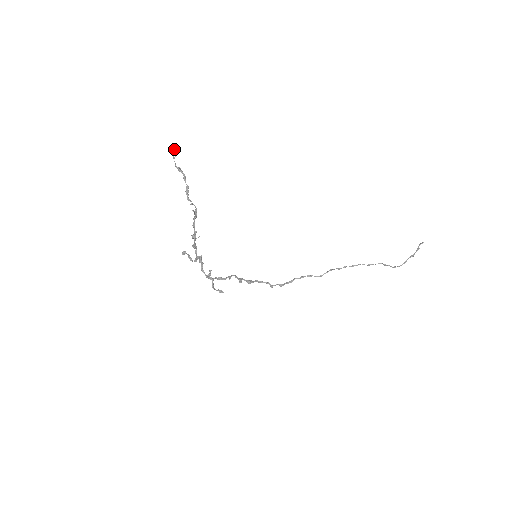
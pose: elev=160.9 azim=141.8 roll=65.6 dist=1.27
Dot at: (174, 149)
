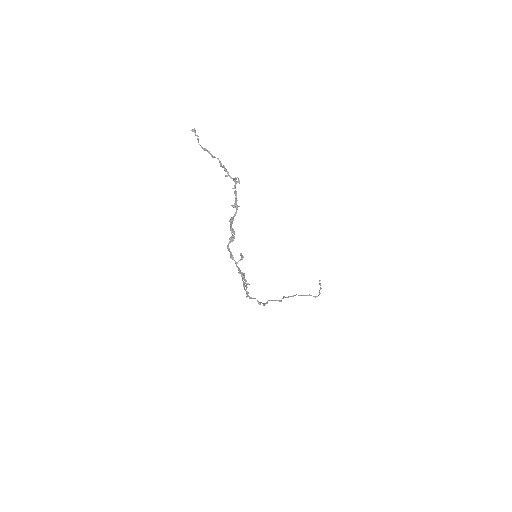
Dot at: (195, 133)
